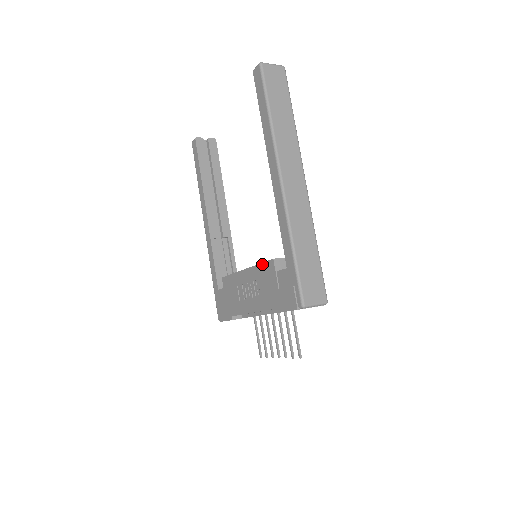
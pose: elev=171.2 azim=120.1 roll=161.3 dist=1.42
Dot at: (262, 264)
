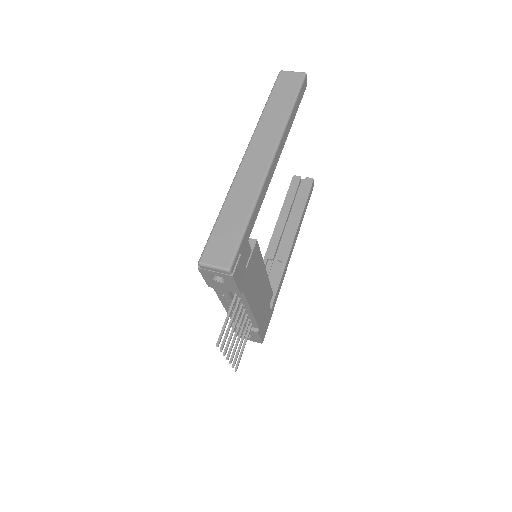
Dot at: occluded
